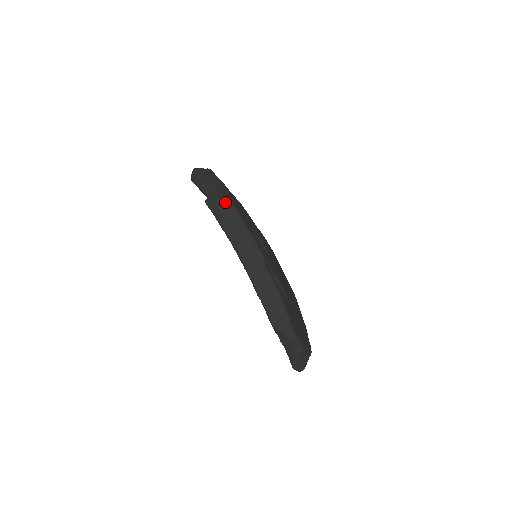
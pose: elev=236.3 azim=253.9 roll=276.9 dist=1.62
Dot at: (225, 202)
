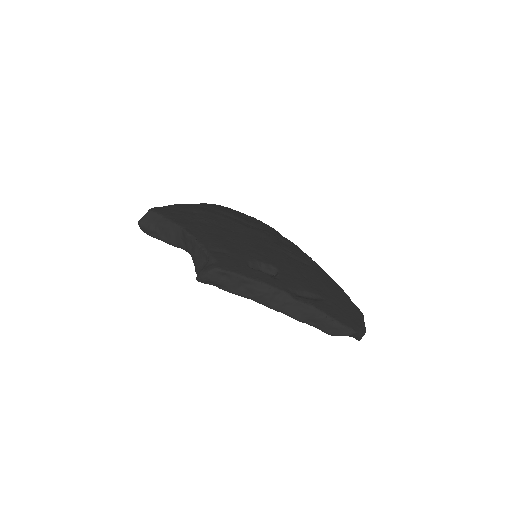
Dot at: (217, 273)
